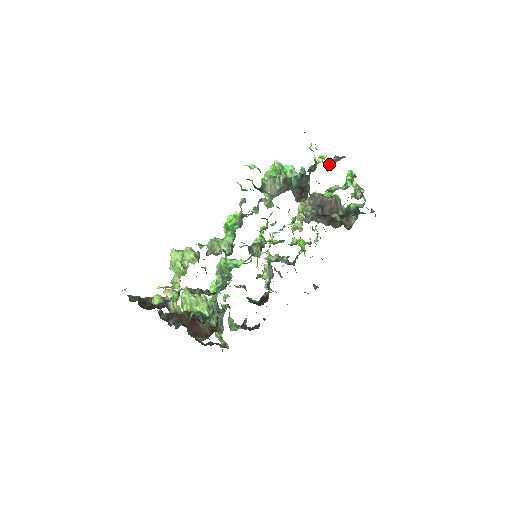
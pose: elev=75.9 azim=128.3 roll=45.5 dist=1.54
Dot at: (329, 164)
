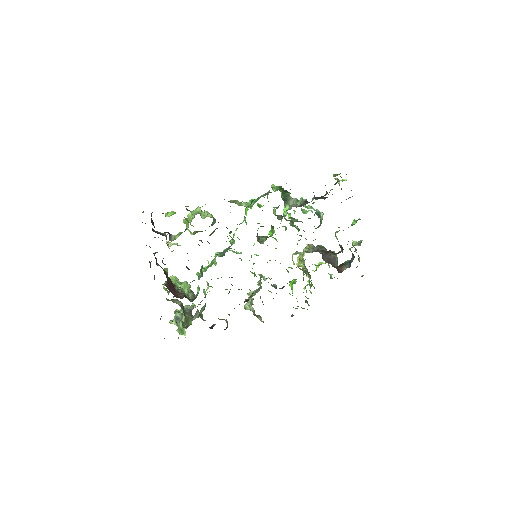
Dot at: occluded
